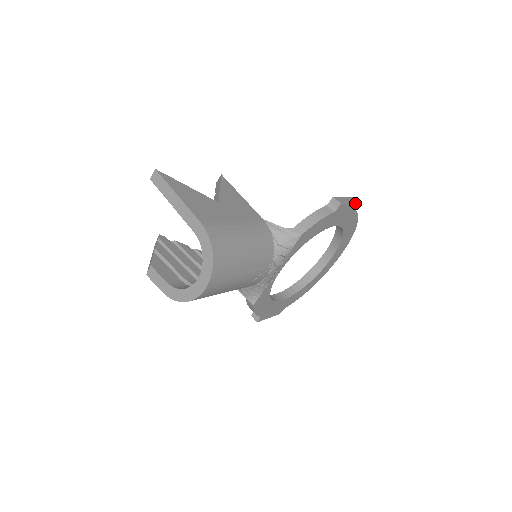
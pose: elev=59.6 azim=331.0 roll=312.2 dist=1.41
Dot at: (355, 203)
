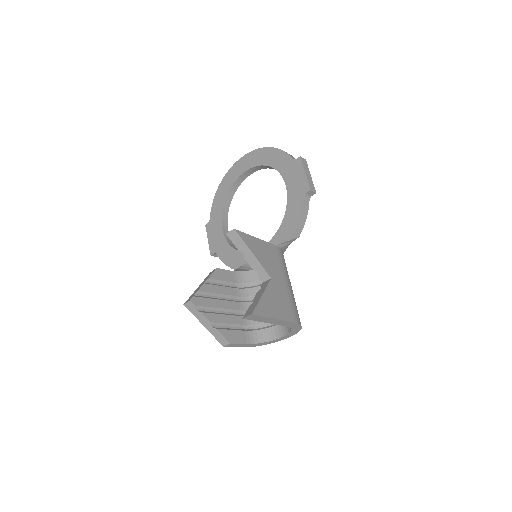
Dot at: (308, 168)
